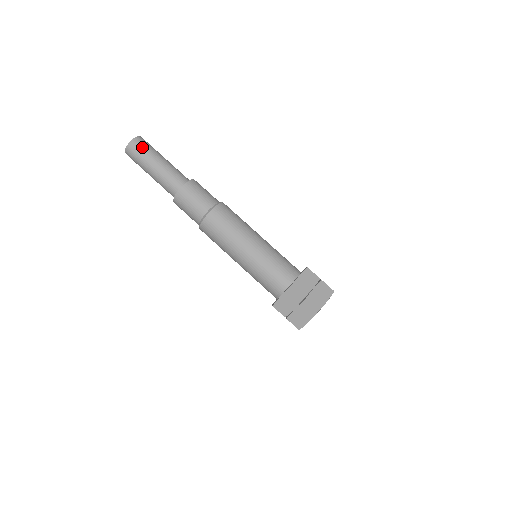
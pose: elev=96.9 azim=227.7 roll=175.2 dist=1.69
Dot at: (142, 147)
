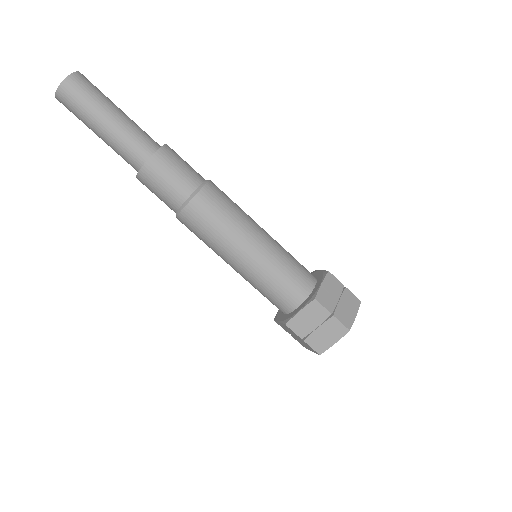
Dot at: (74, 102)
